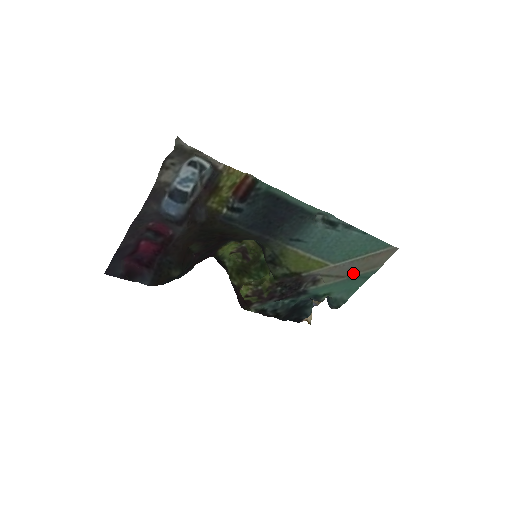
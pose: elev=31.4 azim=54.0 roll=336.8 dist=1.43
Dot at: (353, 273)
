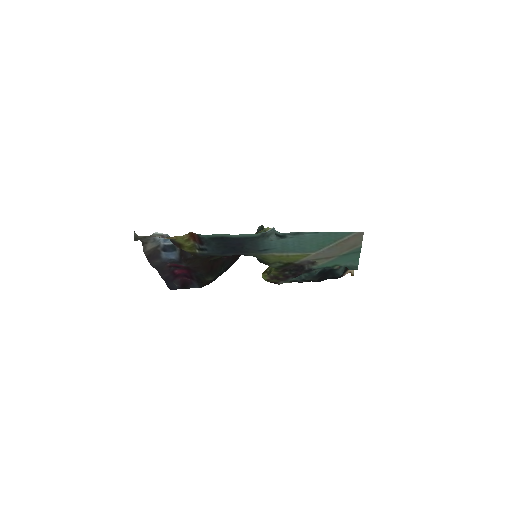
Dot at: (339, 253)
